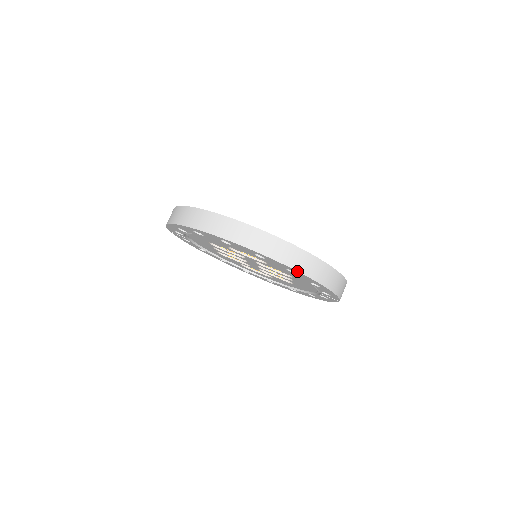
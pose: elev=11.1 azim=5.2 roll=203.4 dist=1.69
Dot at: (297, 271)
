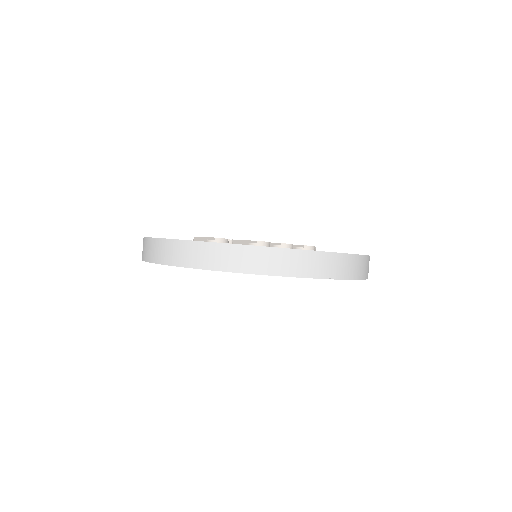
Dot at: (194, 268)
